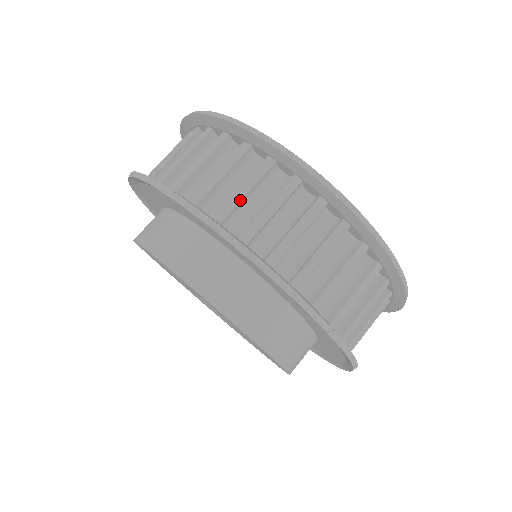
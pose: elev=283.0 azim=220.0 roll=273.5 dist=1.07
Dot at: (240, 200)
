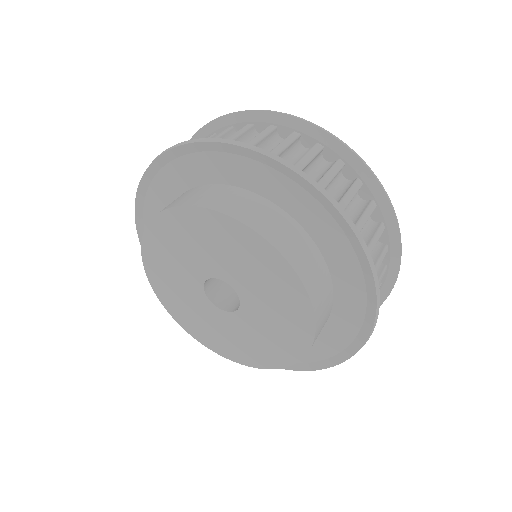
Dot at: (280, 152)
